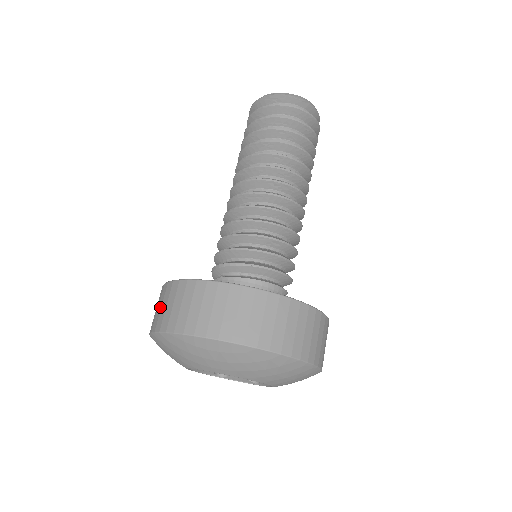
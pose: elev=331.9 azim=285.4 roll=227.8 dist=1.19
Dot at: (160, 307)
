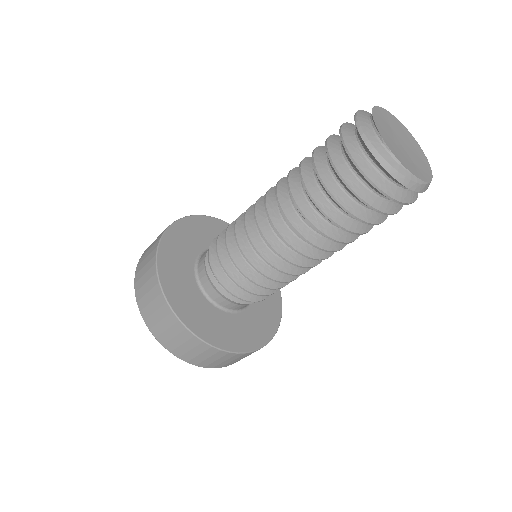
Dot at: (149, 248)
